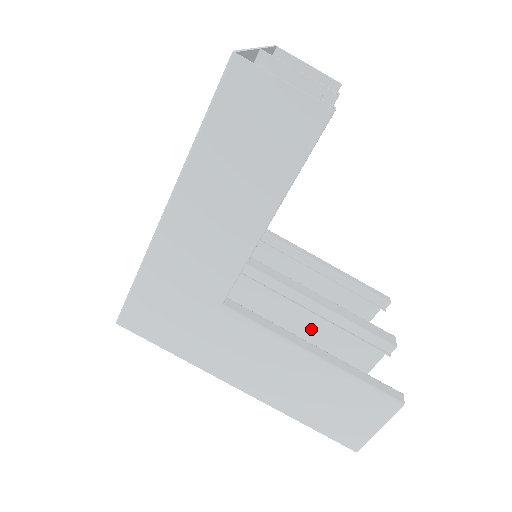
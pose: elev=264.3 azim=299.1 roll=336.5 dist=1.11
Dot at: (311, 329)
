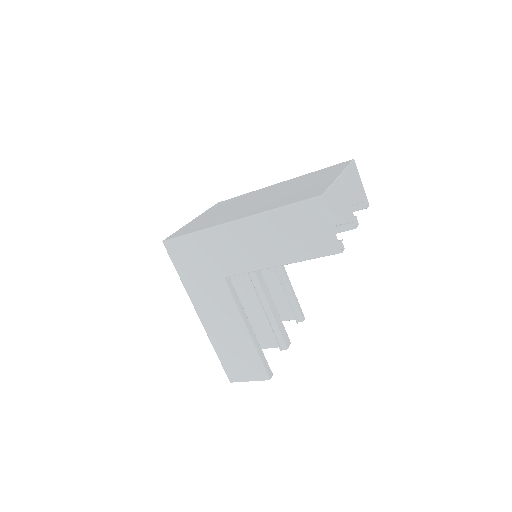
Dot at: (253, 309)
